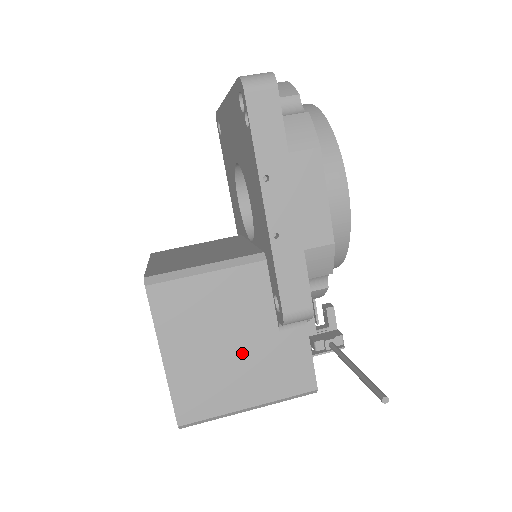
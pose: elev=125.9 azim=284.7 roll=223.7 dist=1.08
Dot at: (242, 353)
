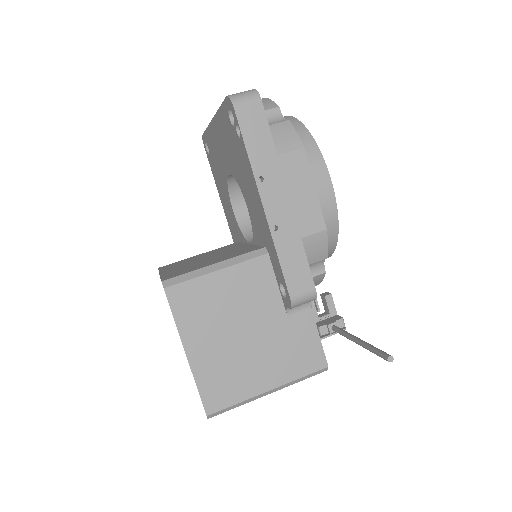
Dot at: (257, 340)
